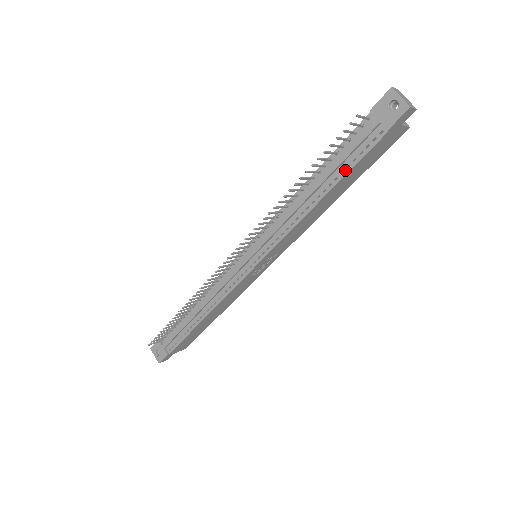
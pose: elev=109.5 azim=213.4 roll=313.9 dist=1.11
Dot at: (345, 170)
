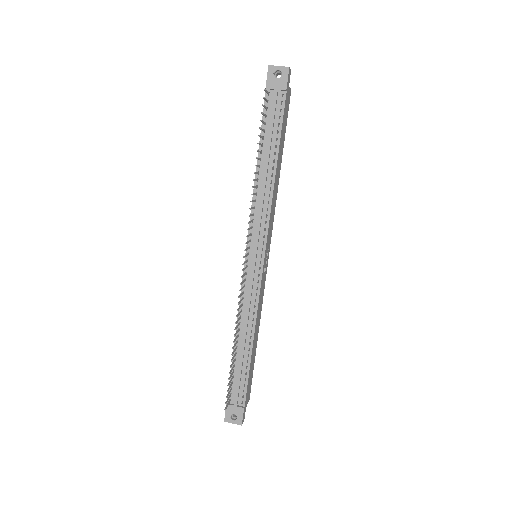
Dot at: (277, 136)
